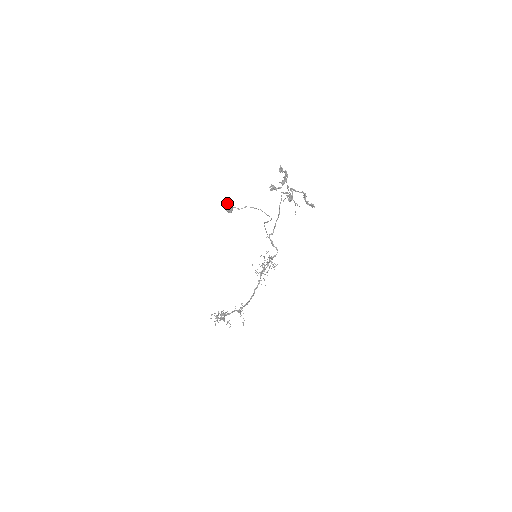
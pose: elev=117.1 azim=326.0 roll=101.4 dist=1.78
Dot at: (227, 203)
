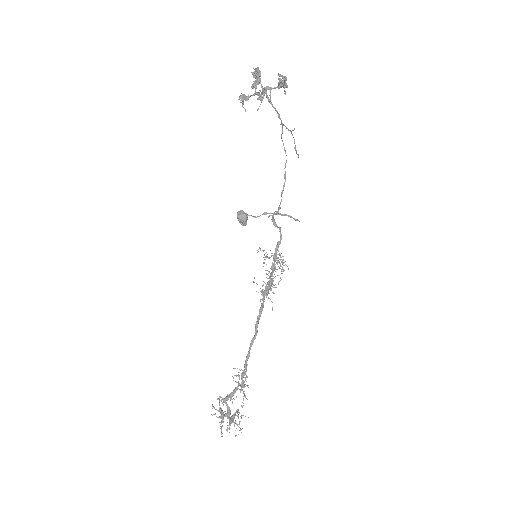
Dot at: (240, 210)
